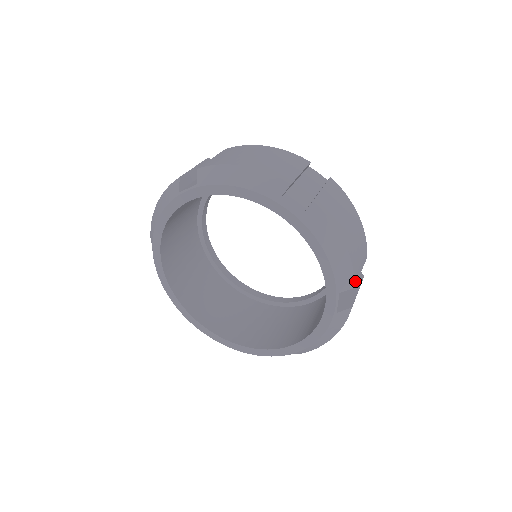
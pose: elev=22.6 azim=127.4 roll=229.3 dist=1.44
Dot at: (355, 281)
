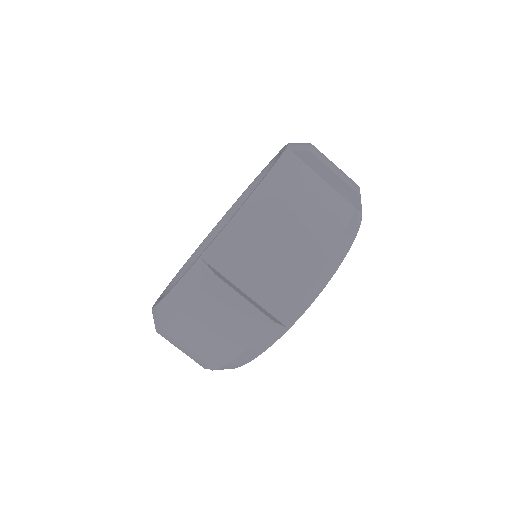
Dot at: (313, 151)
